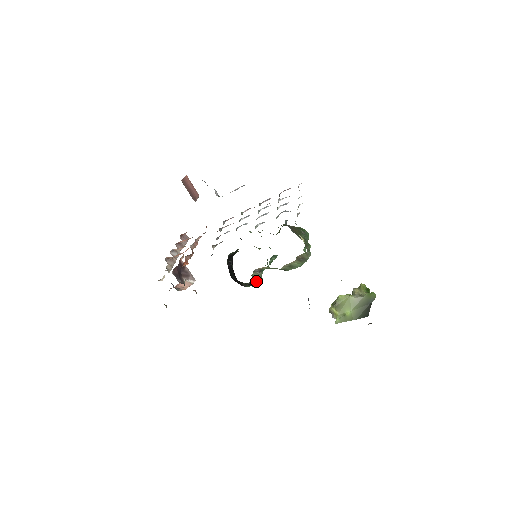
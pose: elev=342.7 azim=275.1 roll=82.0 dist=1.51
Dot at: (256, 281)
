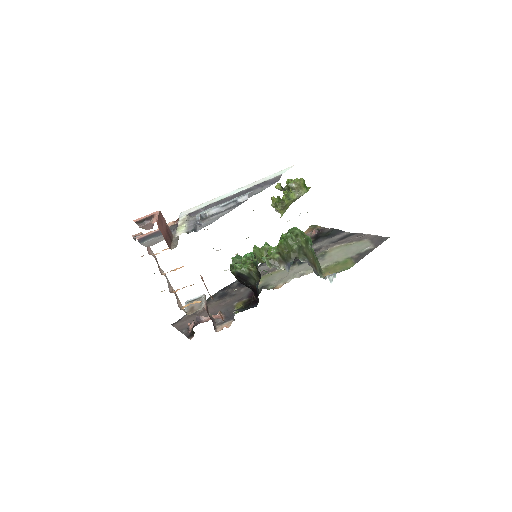
Dot at: occluded
